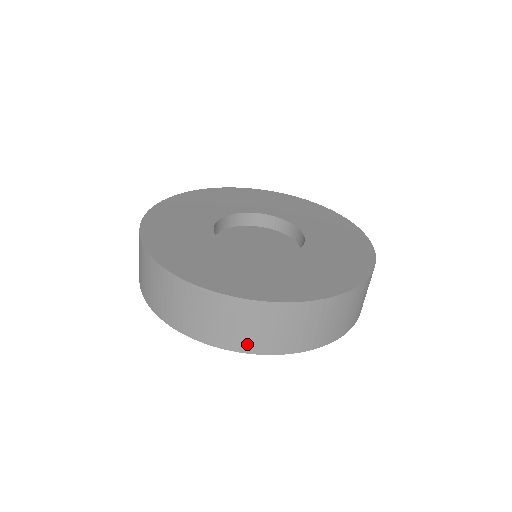
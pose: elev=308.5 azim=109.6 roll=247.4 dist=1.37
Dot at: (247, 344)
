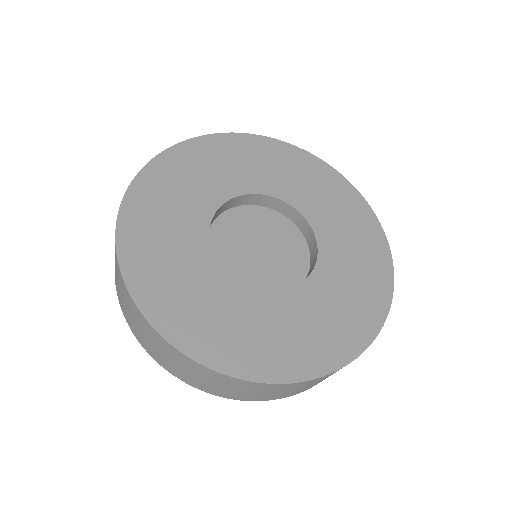
Dot at: (237, 397)
